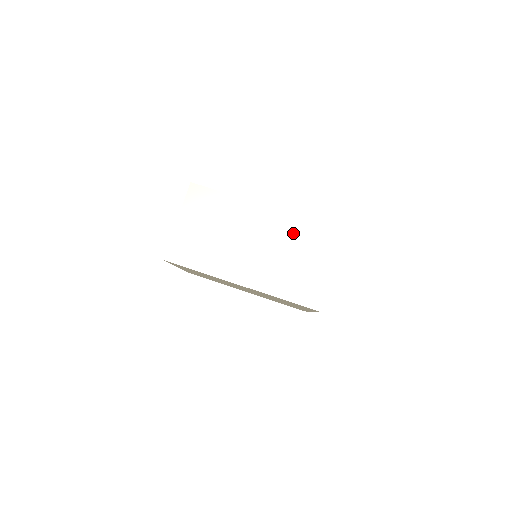
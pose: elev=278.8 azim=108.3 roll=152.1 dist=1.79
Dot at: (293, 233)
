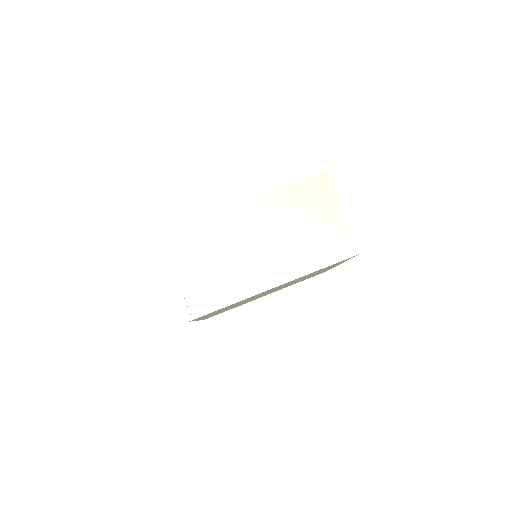
Dot at: (282, 206)
